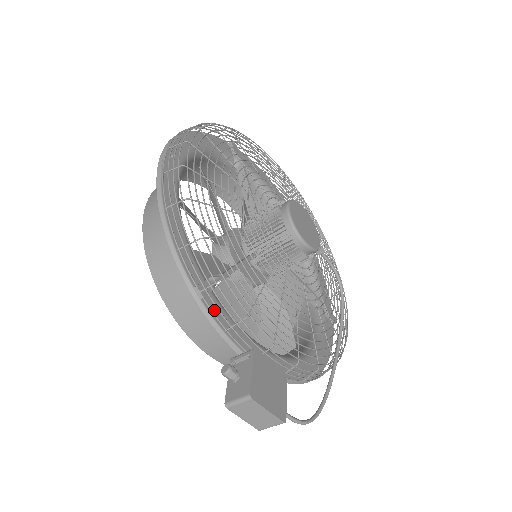
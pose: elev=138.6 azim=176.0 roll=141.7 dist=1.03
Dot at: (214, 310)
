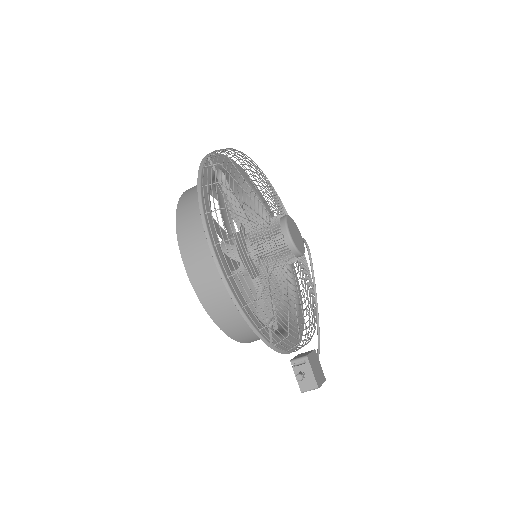
Dot at: (278, 344)
